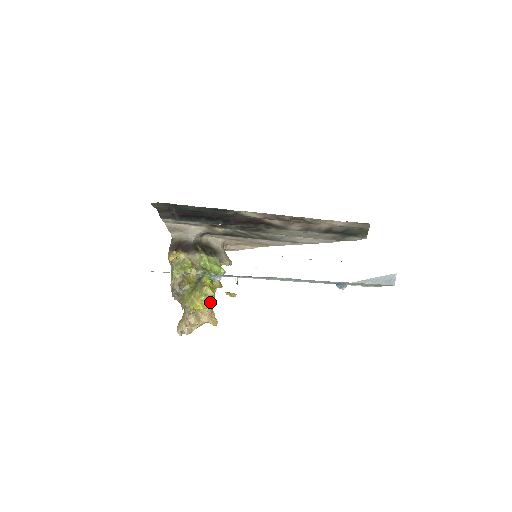
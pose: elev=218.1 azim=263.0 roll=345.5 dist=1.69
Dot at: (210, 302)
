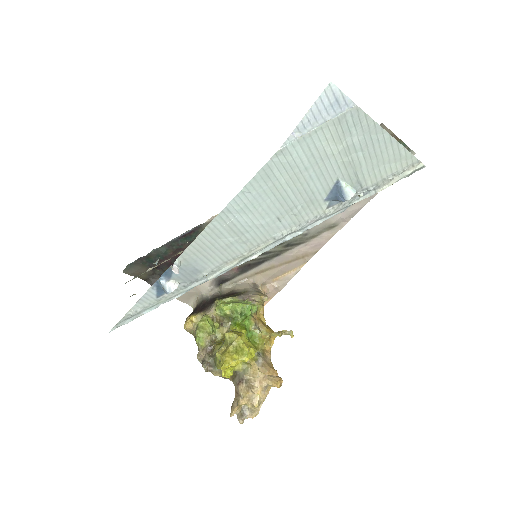
Dot at: (240, 350)
